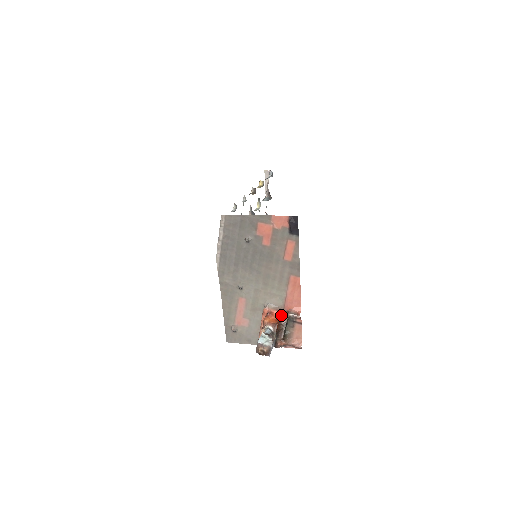
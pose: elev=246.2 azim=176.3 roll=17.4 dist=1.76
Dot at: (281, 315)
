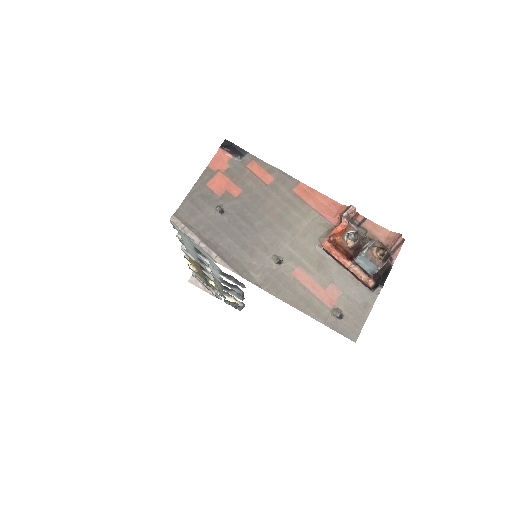
Dot at: (341, 228)
